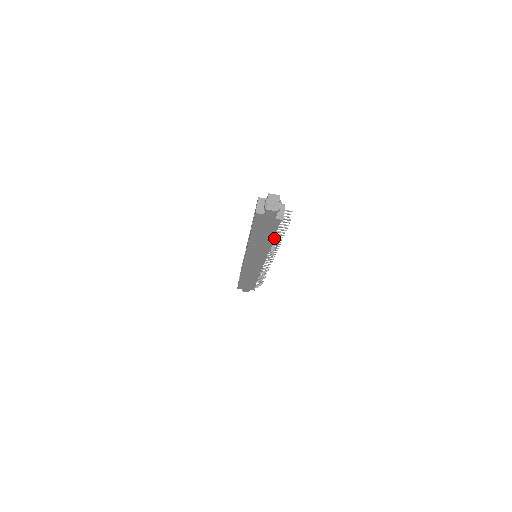
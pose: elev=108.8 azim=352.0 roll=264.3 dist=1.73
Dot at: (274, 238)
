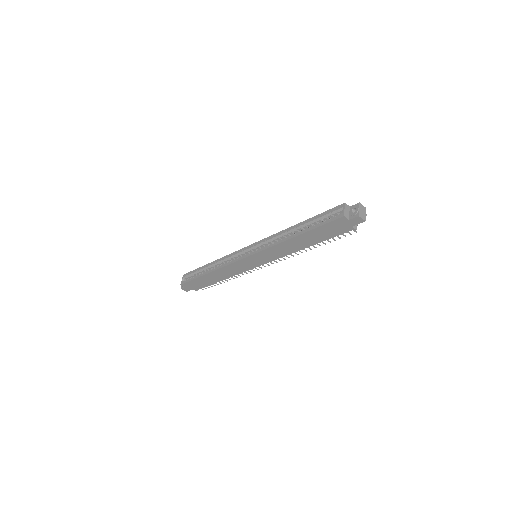
Dot at: occluded
